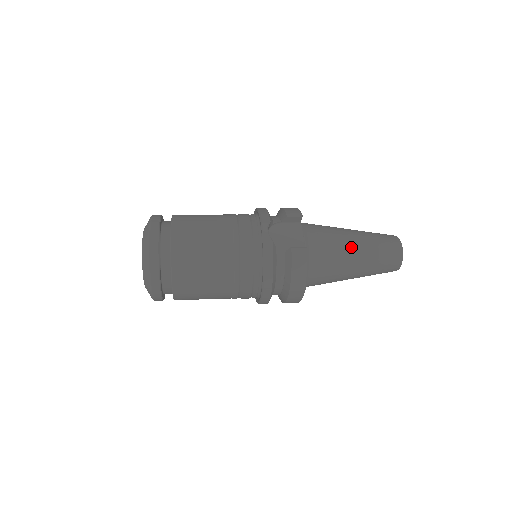
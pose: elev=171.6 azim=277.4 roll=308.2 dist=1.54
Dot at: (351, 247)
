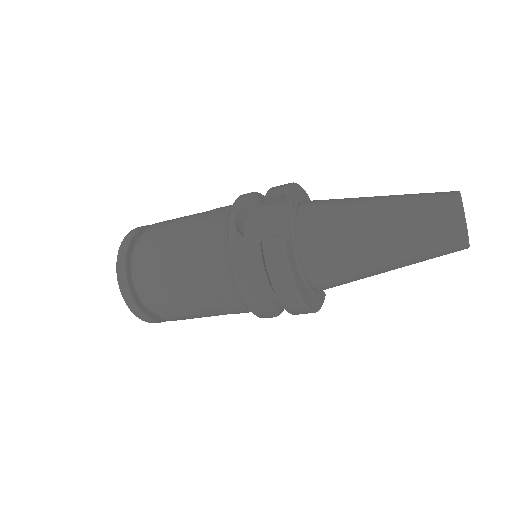
Dot at: (366, 223)
